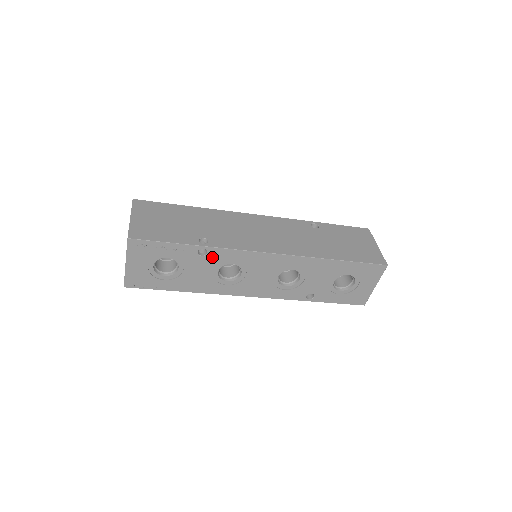
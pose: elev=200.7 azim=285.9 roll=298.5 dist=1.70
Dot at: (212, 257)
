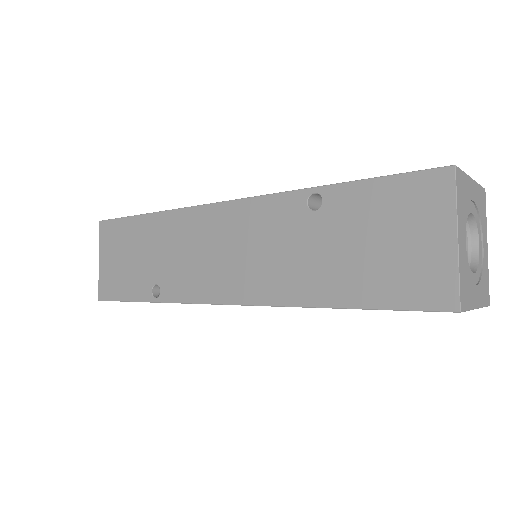
Dot at: occluded
